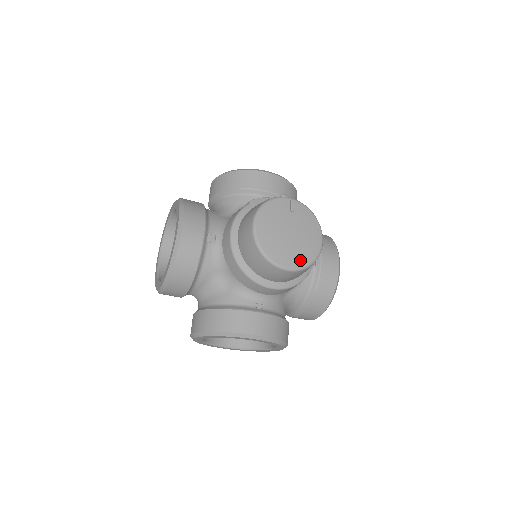
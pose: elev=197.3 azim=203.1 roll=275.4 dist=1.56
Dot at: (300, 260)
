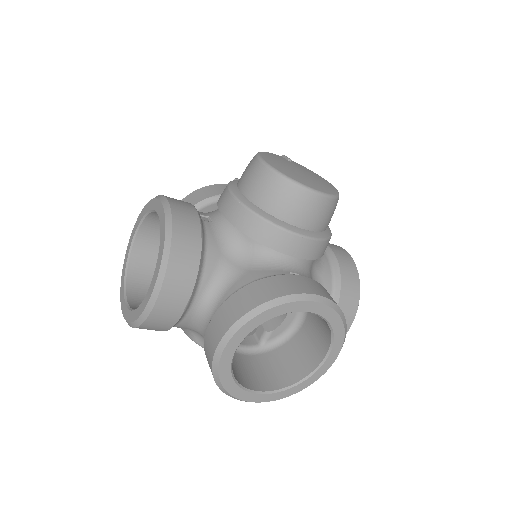
Dot at: (326, 189)
